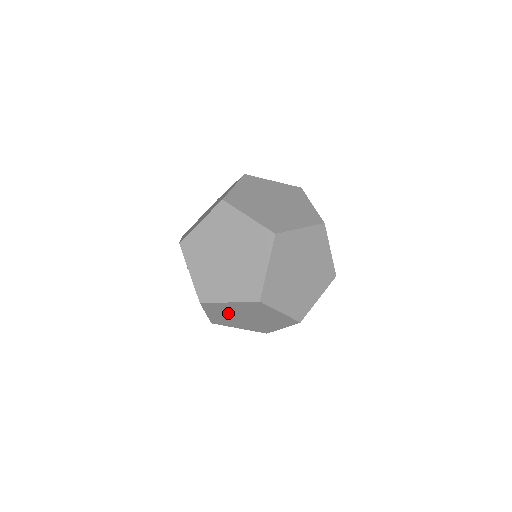
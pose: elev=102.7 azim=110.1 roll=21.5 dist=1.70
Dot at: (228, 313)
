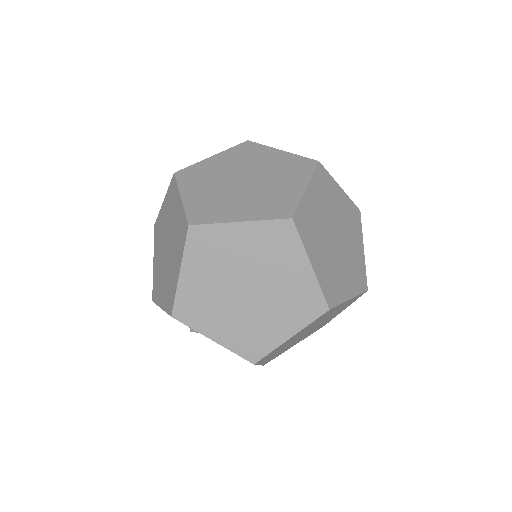
Dot at: (286, 345)
